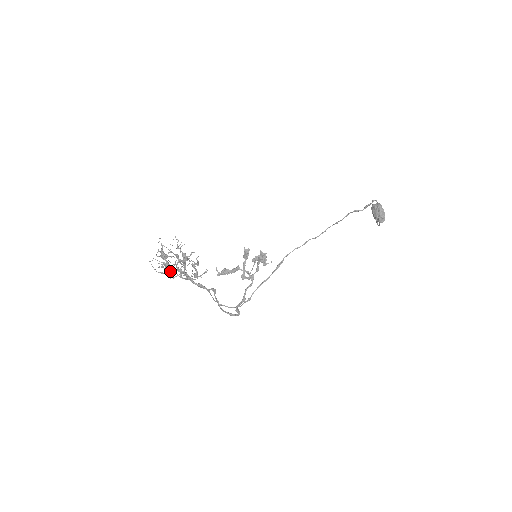
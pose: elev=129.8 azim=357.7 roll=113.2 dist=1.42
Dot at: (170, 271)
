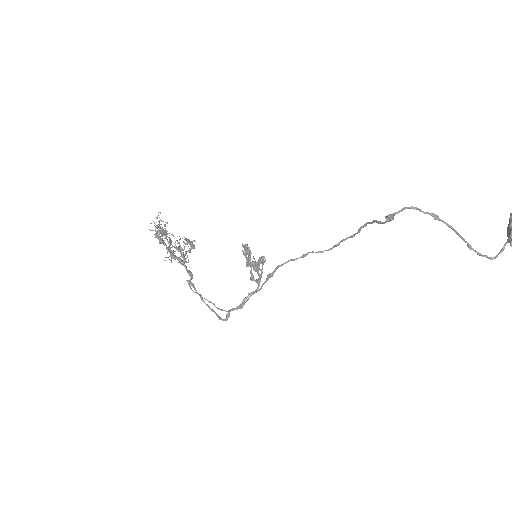
Dot at: occluded
